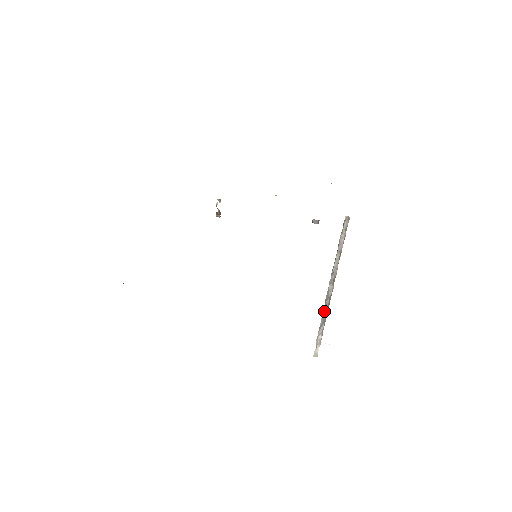
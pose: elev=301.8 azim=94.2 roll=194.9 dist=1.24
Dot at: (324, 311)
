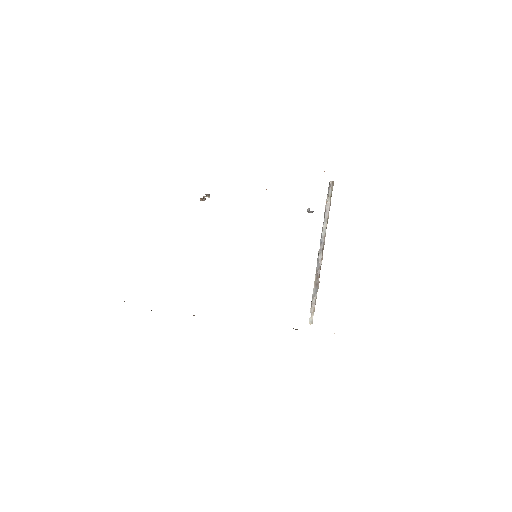
Dot at: (316, 281)
